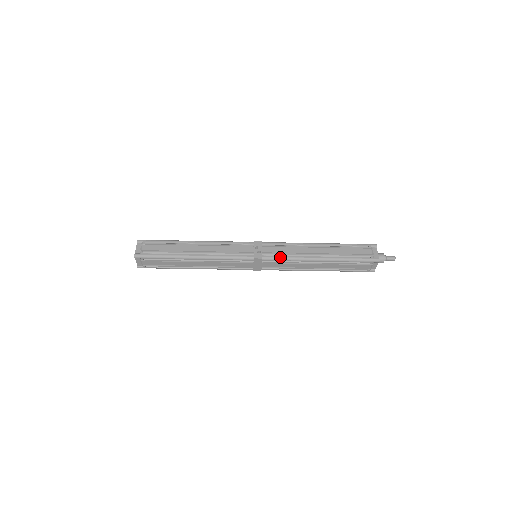
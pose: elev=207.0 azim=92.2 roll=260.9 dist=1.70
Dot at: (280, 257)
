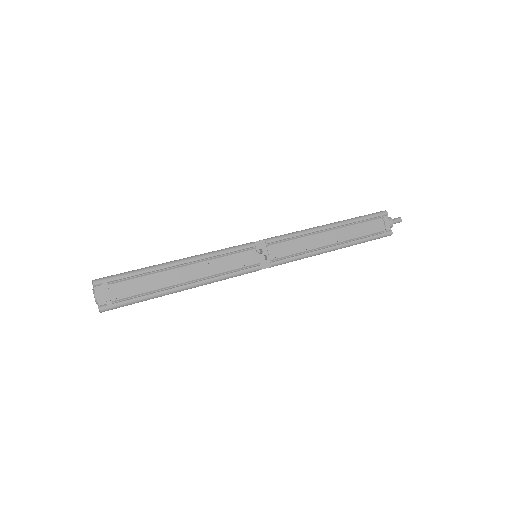
Dot at: (291, 259)
